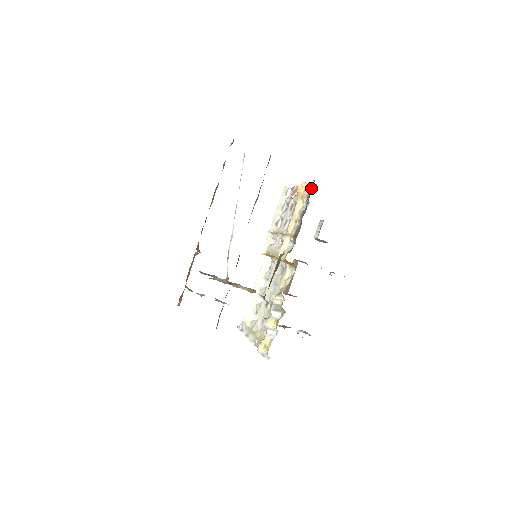
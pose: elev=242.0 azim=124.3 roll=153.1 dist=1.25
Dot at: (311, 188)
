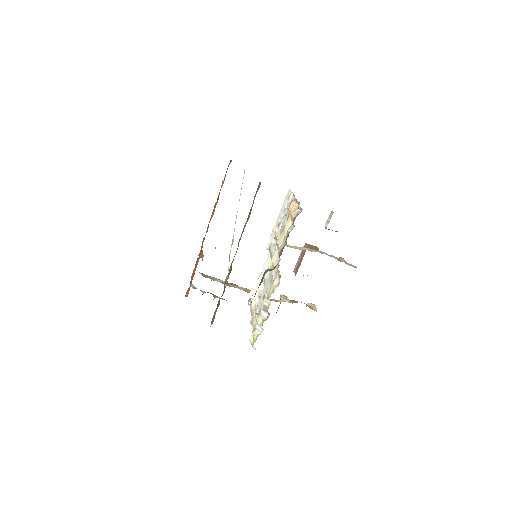
Dot at: (298, 211)
